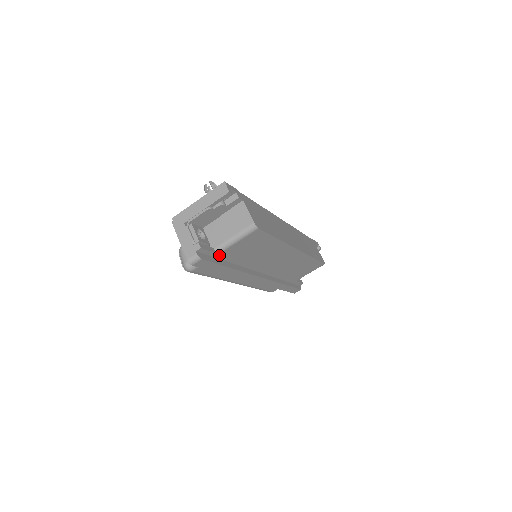
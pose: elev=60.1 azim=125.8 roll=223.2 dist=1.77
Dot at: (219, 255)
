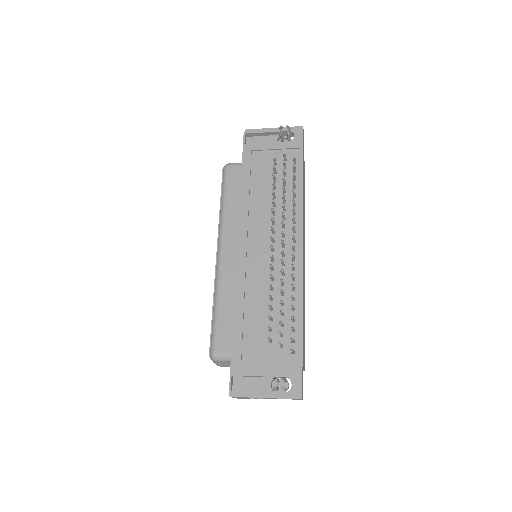
Dot at: occluded
